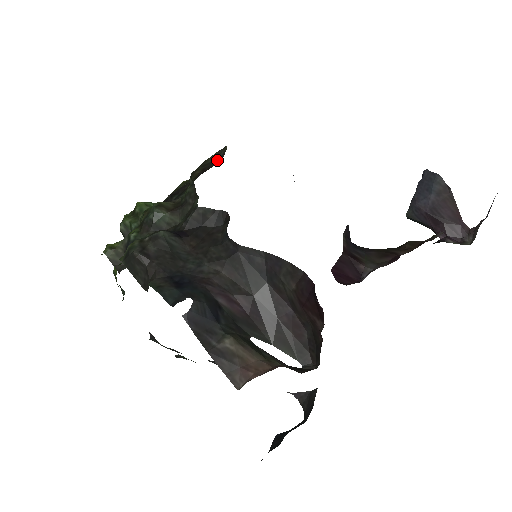
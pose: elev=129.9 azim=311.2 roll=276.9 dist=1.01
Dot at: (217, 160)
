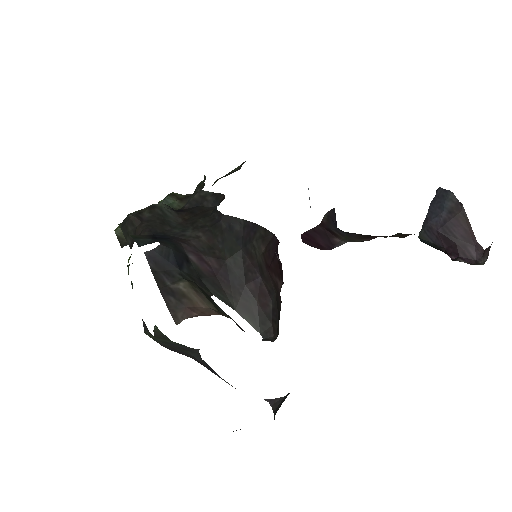
Dot at: (237, 170)
